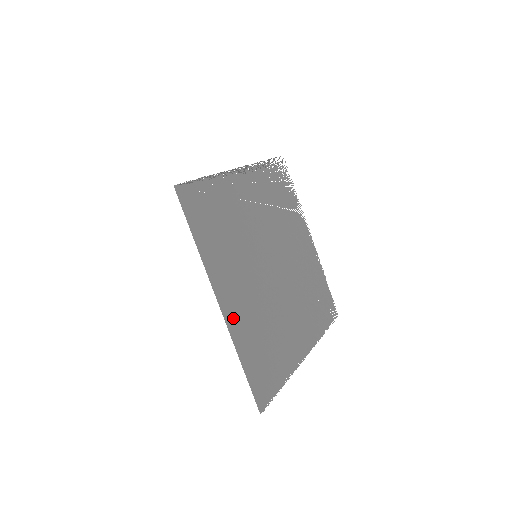
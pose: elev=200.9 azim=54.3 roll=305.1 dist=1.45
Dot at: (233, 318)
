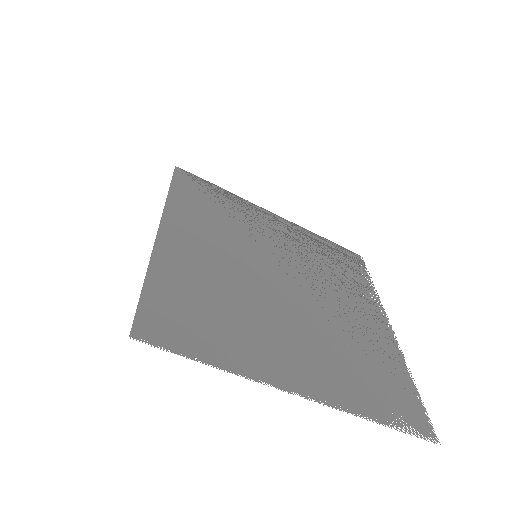
Dot at: (171, 249)
